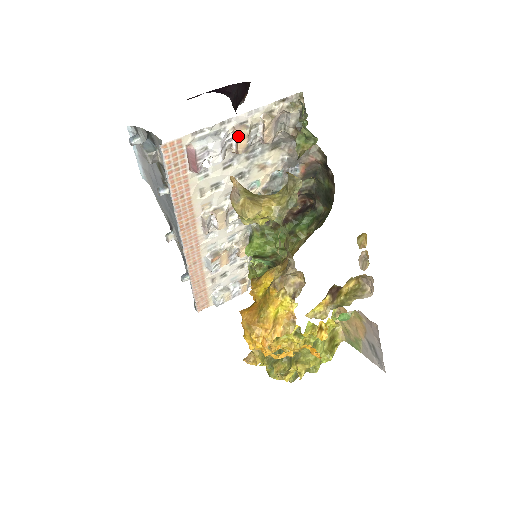
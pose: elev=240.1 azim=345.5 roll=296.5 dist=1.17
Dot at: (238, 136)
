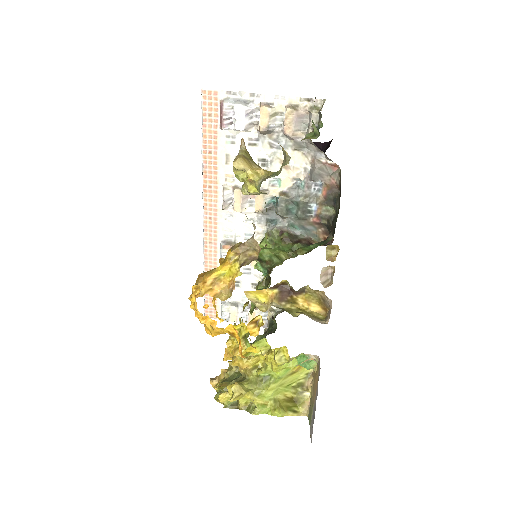
Dot at: (261, 111)
